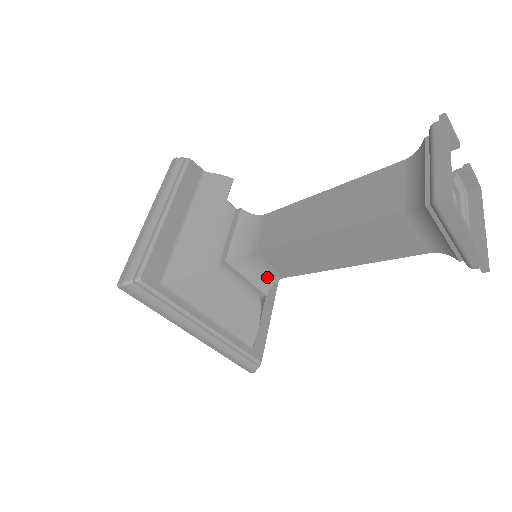
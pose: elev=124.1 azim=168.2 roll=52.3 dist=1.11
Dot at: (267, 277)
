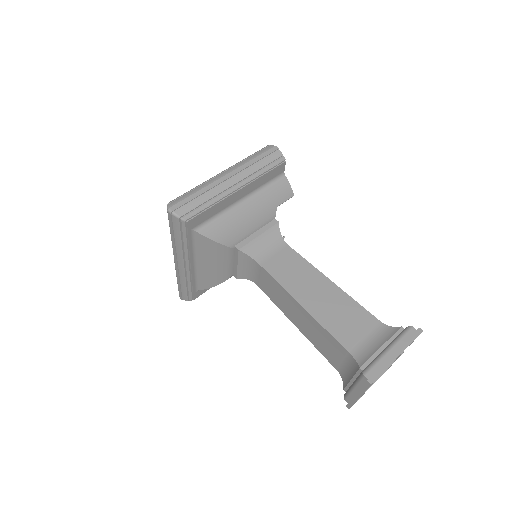
Dot at: (249, 274)
